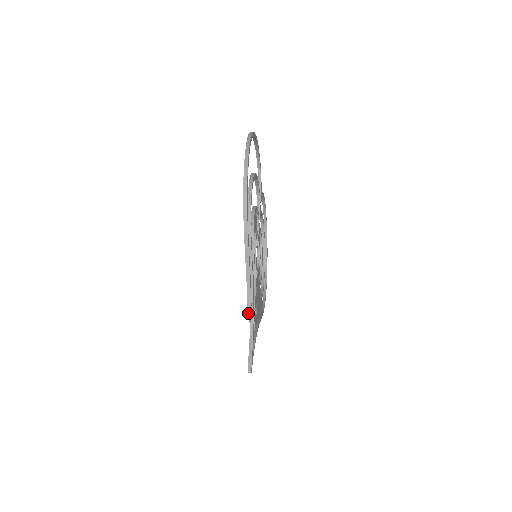
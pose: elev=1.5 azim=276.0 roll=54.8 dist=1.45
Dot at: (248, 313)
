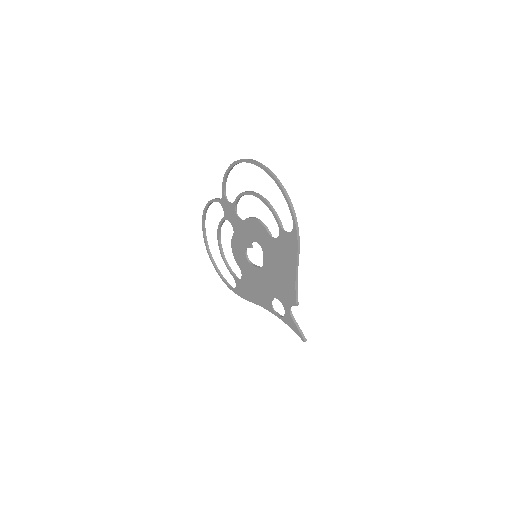
Dot at: (297, 302)
